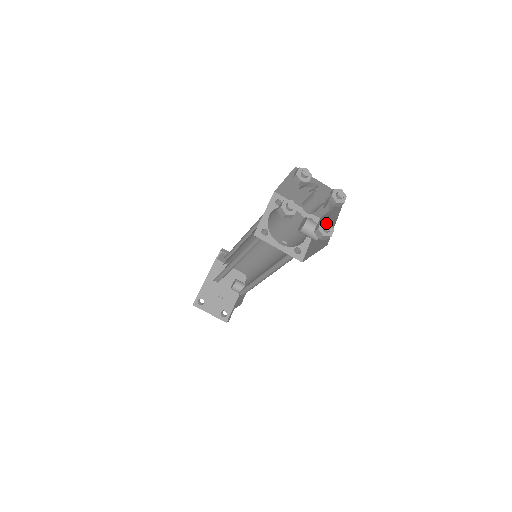
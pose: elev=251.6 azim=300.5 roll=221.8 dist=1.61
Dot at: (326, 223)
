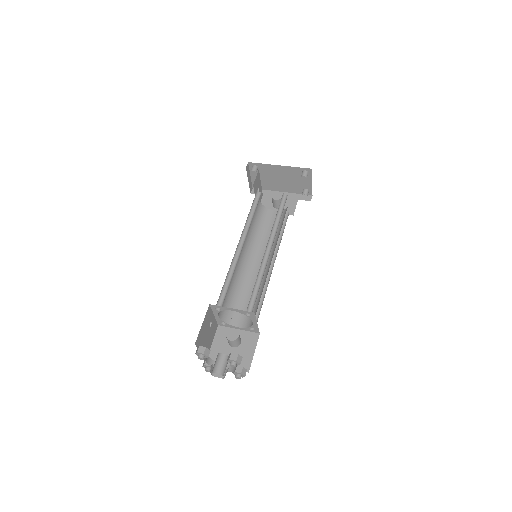
Dot at: occluded
